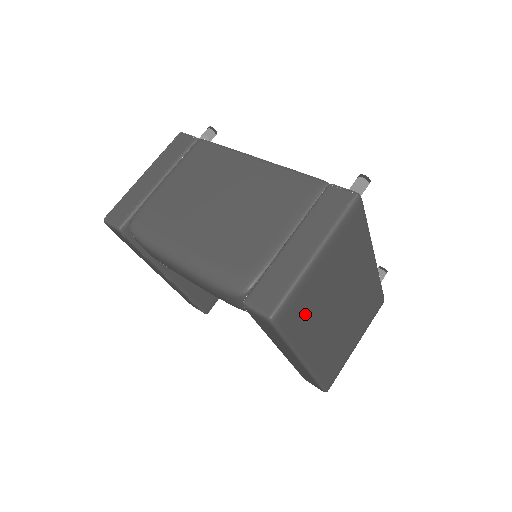
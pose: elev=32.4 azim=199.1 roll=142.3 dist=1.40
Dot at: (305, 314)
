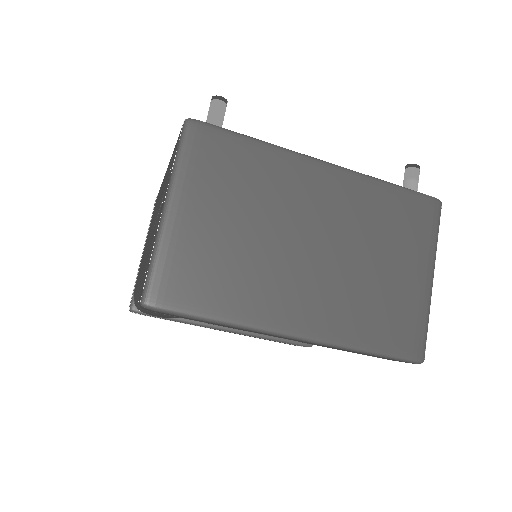
Dot at: (215, 278)
